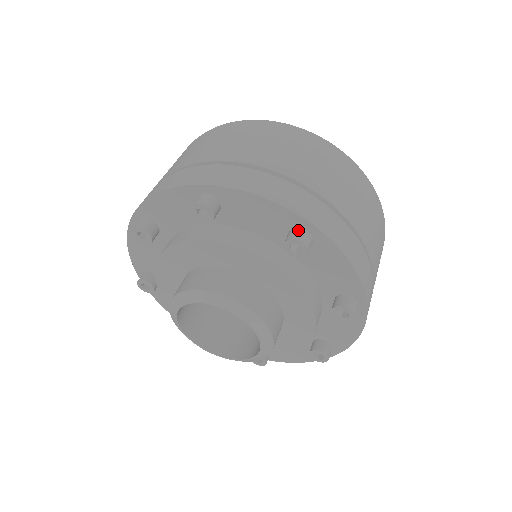
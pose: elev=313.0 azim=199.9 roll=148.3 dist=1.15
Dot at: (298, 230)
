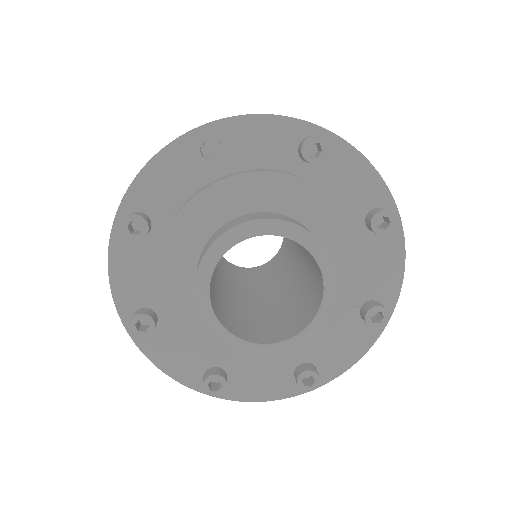
Dot at: (385, 209)
